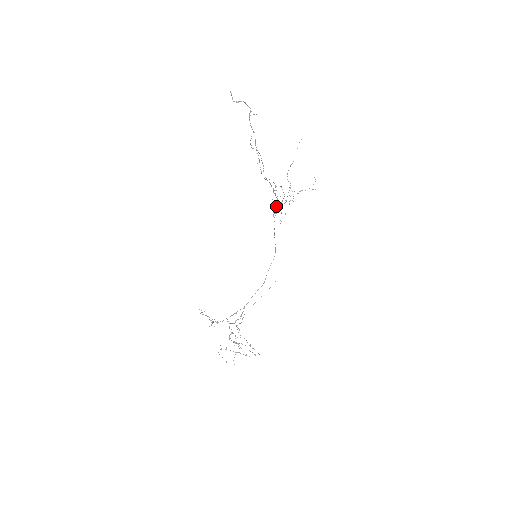
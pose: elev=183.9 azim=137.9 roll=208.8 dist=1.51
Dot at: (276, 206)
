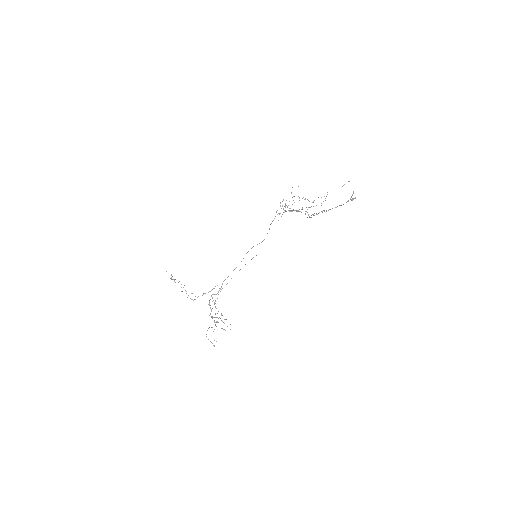
Dot at: (285, 211)
